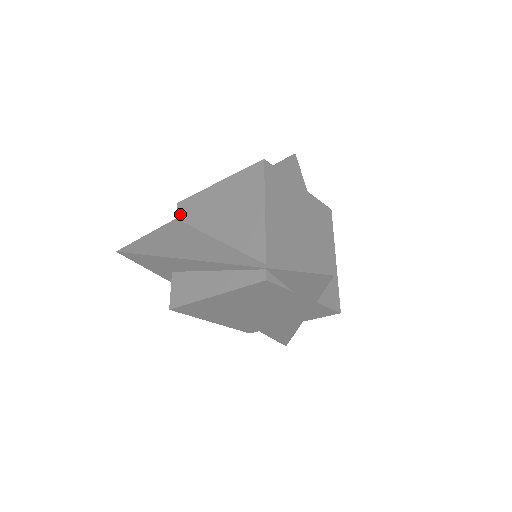
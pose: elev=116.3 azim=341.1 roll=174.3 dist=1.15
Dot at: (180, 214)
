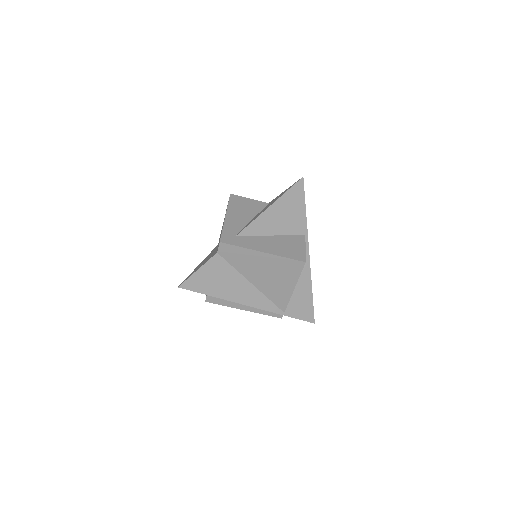
Dot at: (222, 252)
